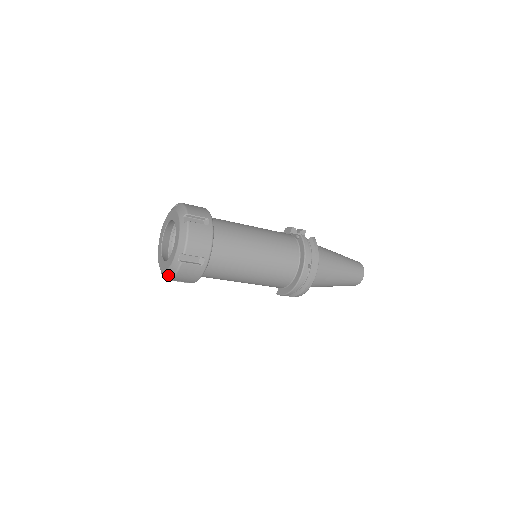
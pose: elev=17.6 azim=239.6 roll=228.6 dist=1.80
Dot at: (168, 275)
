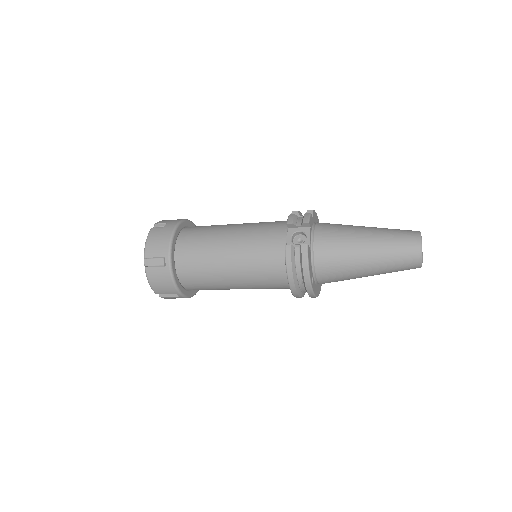
Dot at: occluded
